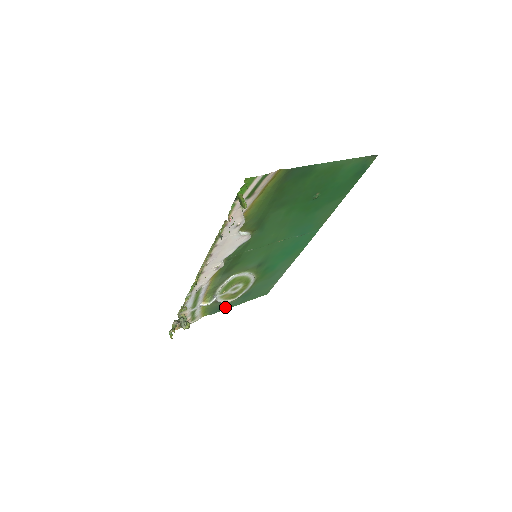
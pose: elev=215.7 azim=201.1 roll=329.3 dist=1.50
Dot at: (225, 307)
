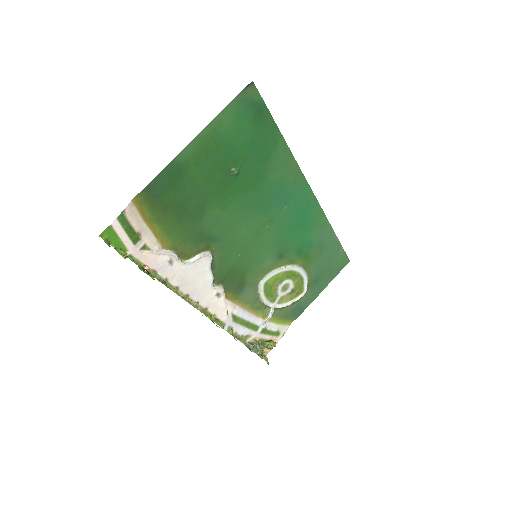
Dot at: (306, 303)
